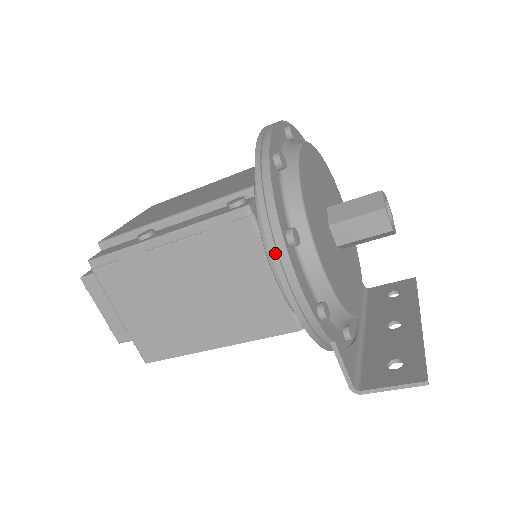
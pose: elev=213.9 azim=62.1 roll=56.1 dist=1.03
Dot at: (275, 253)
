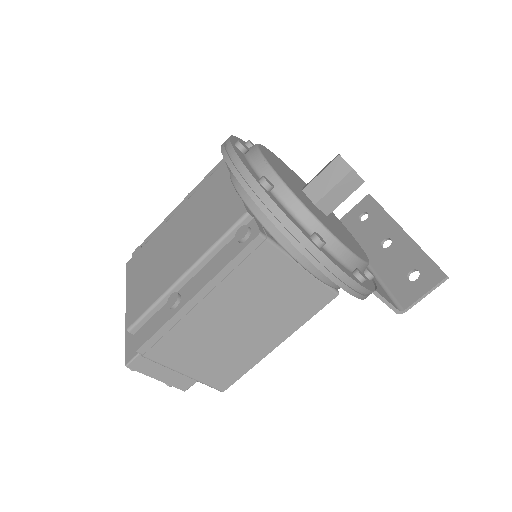
Dot at: (315, 261)
